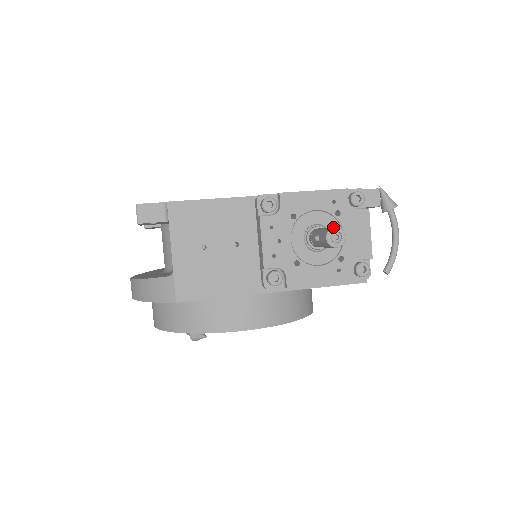
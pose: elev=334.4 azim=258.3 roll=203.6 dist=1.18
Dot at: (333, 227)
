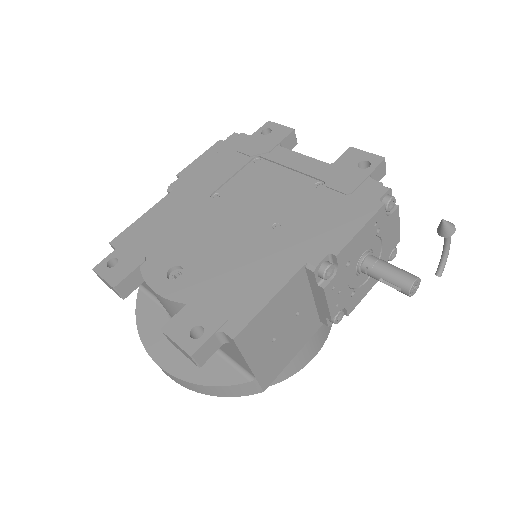
Dot at: (413, 283)
